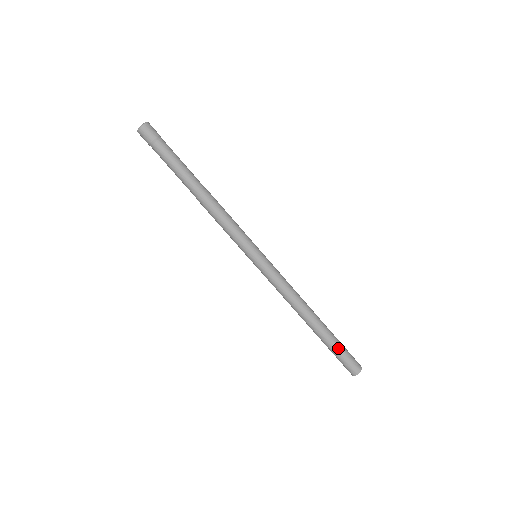
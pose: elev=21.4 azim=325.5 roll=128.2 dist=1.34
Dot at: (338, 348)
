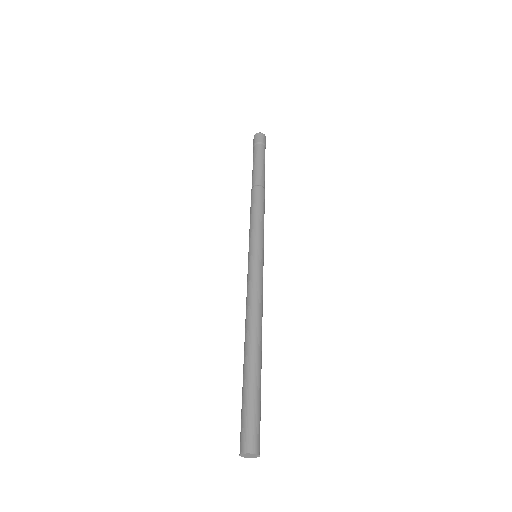
Dot at: (260, 399)
